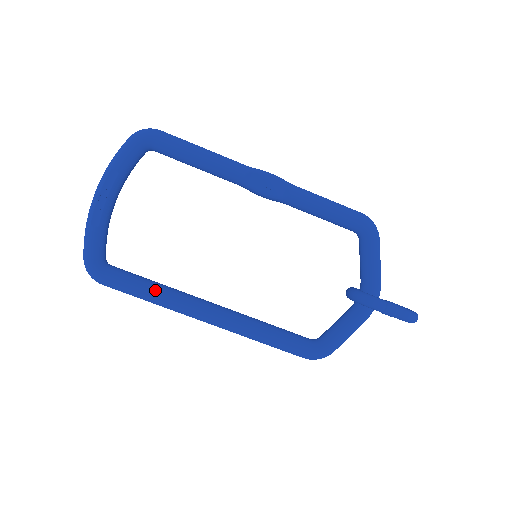
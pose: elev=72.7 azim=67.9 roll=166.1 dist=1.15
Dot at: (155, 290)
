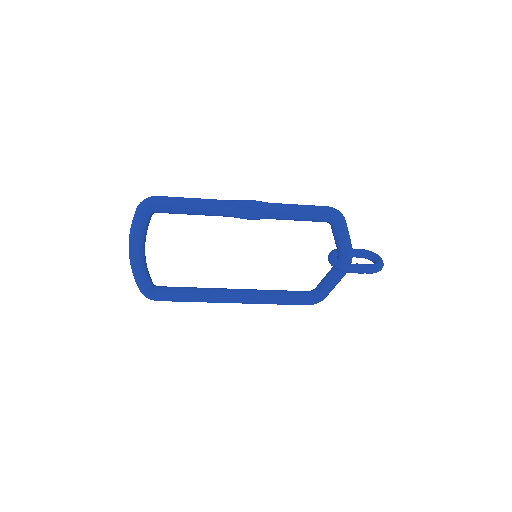
Dot at: (194, 297)
